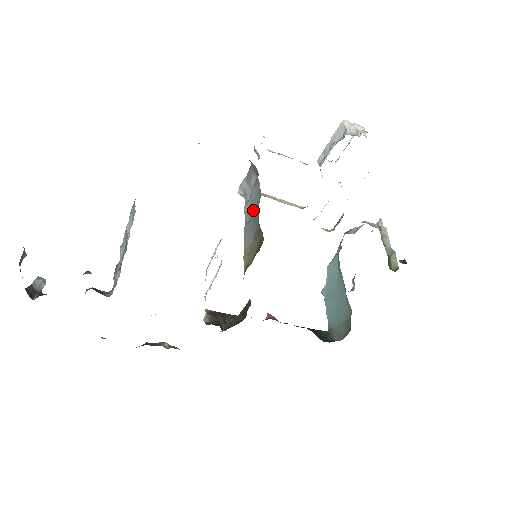
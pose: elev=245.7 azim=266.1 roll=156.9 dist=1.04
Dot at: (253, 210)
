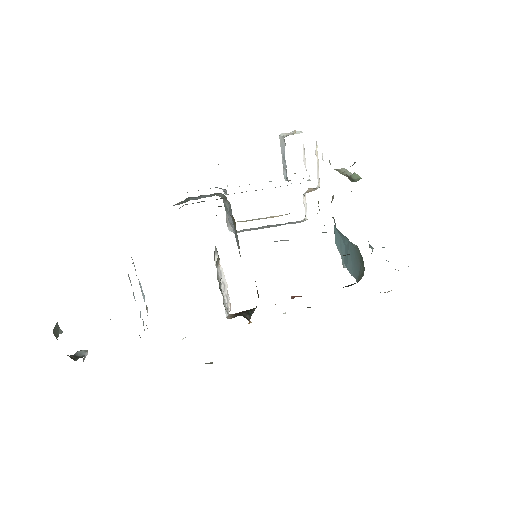
Dot at: occluded
